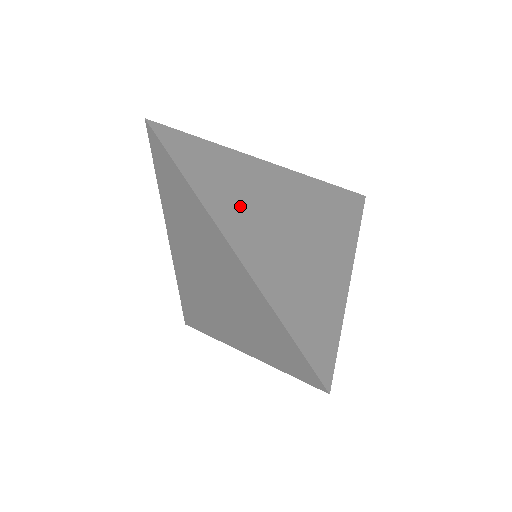
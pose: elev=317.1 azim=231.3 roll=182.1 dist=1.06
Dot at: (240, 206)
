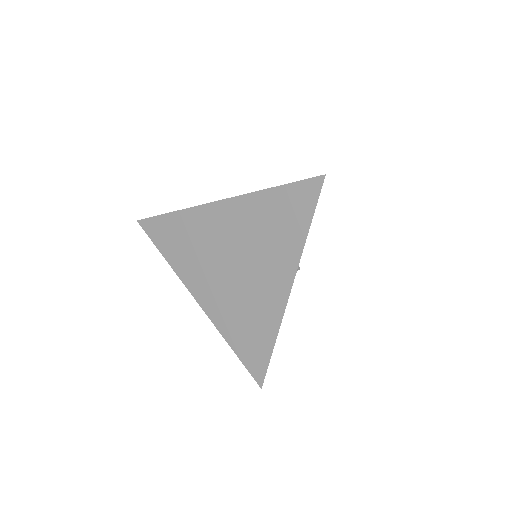
Dot at: occluded
